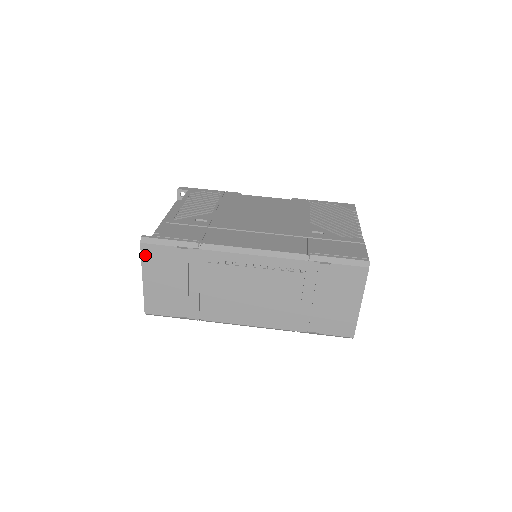
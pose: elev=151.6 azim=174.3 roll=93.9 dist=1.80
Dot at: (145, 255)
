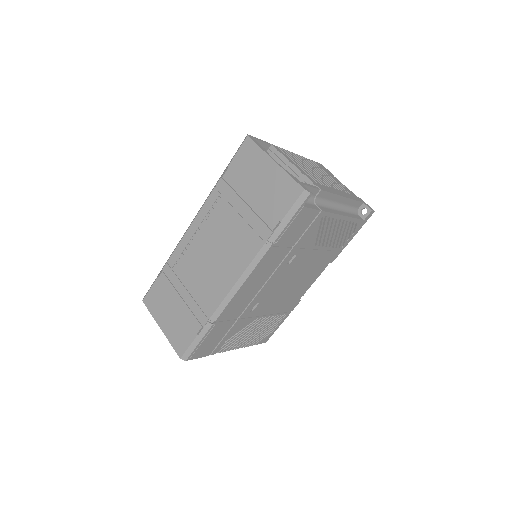
Dot at: (150, 307)
